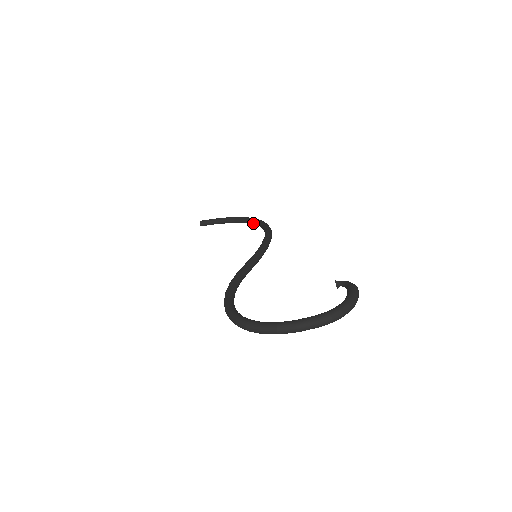
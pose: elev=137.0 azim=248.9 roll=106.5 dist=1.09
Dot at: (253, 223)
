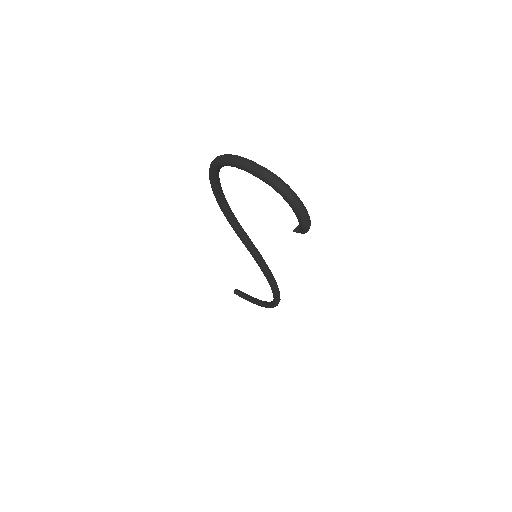
Dot at: (270, 302)
